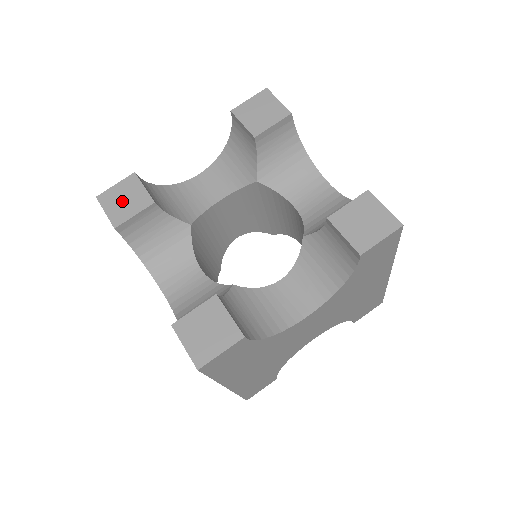
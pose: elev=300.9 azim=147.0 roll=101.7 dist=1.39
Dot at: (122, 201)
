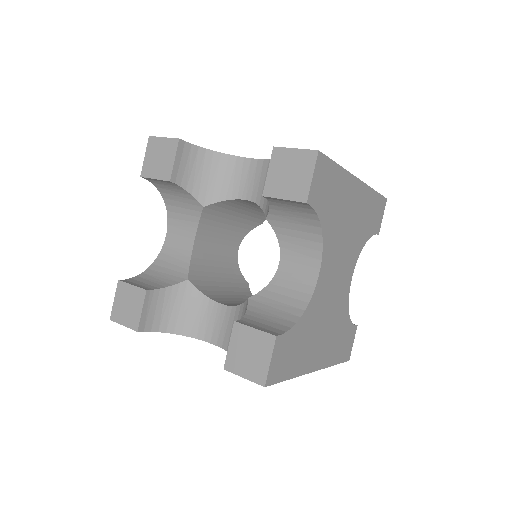
Dot at: (127, 308)
